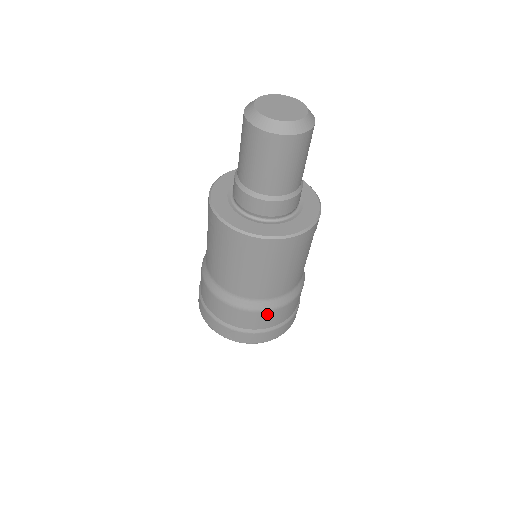
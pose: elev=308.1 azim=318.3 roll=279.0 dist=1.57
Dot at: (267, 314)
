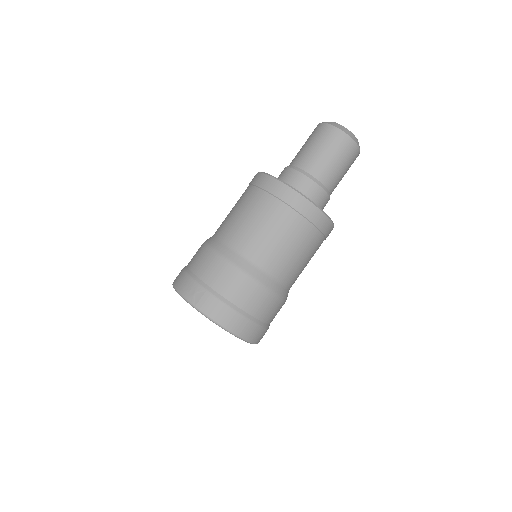
Dot at: (248, 283)
